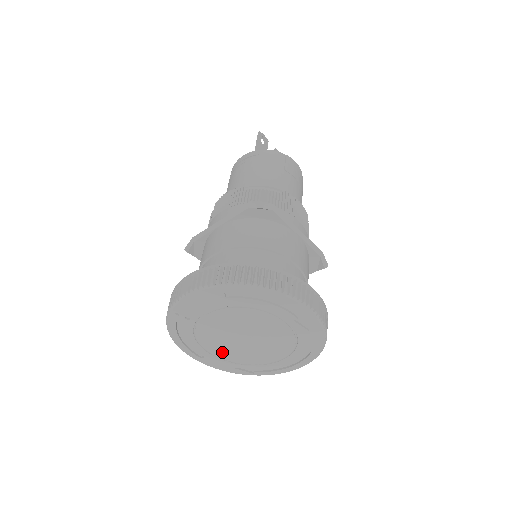
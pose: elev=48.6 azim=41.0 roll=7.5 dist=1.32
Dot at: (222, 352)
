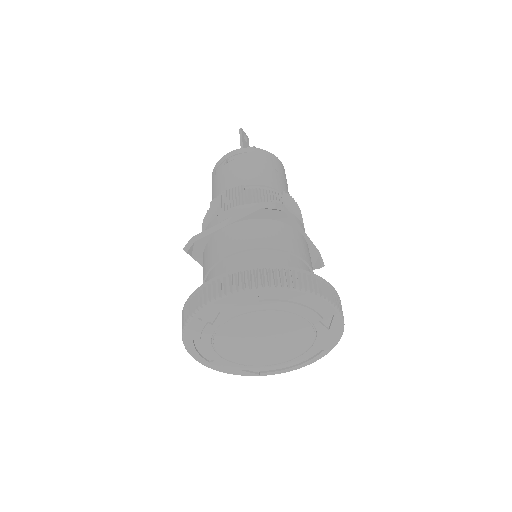
Dot at: (235, 355)
